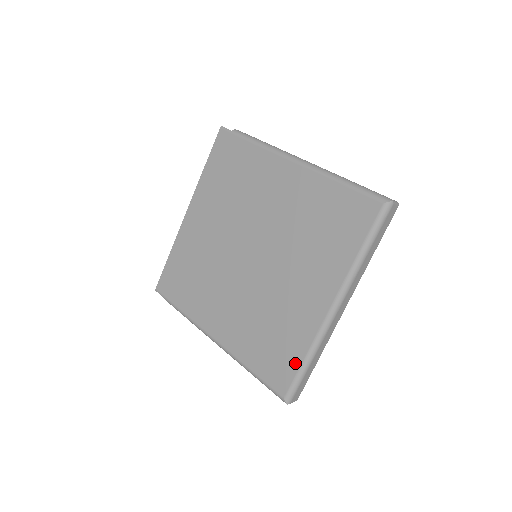
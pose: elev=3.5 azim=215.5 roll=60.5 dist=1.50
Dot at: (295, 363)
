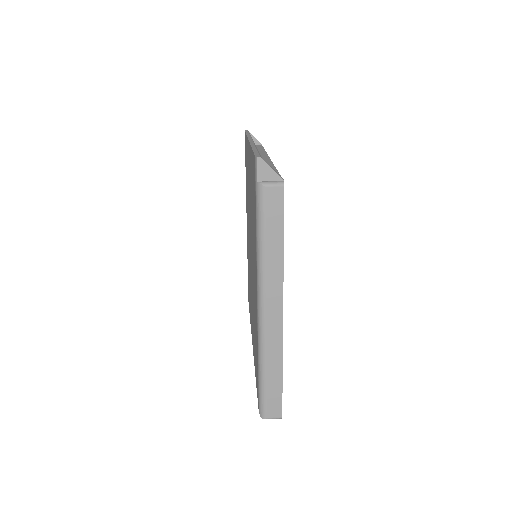
Dot at: (249, 311)
